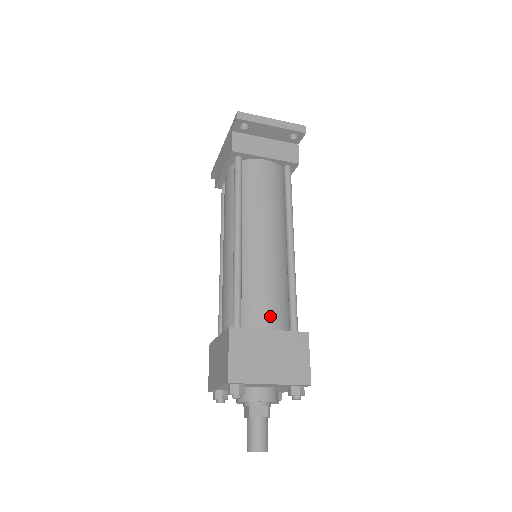
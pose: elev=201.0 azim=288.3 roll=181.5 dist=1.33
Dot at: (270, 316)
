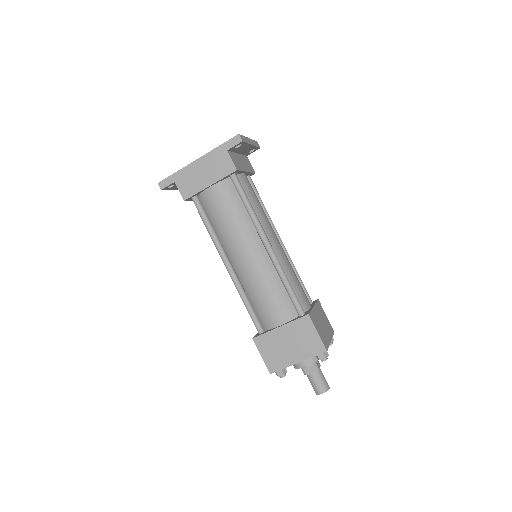
Dot at: (306, 297)
